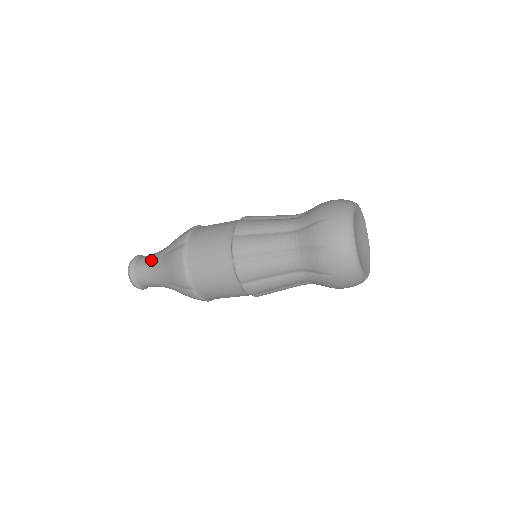
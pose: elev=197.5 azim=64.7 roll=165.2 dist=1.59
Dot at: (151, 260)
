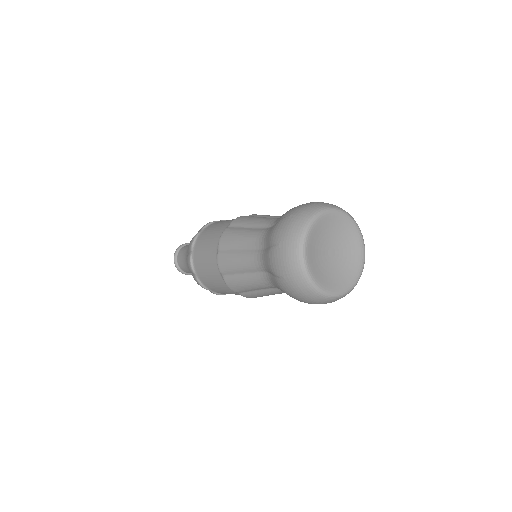
Dot at: (184, 256)
